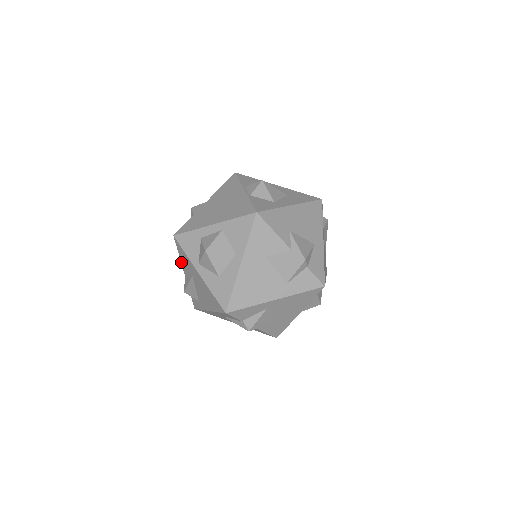
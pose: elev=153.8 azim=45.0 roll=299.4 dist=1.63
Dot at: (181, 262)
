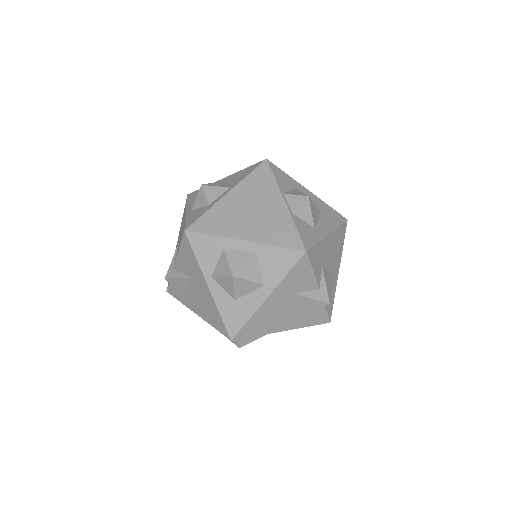
Dot at: (178, 254)
